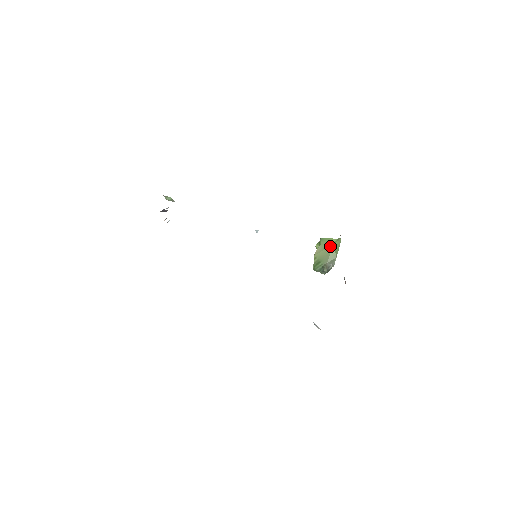
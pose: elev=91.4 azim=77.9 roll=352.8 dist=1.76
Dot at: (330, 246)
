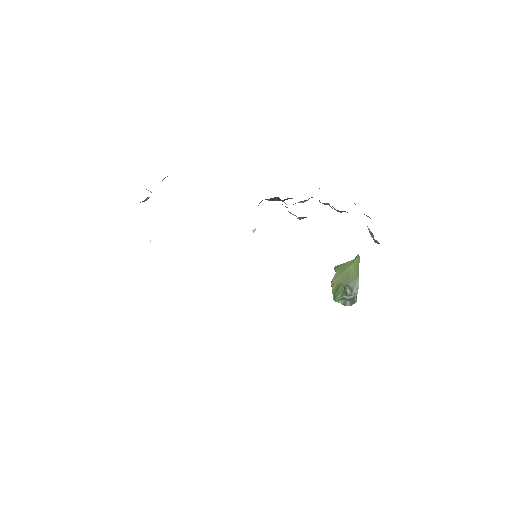
Dot at: (348, 267)
